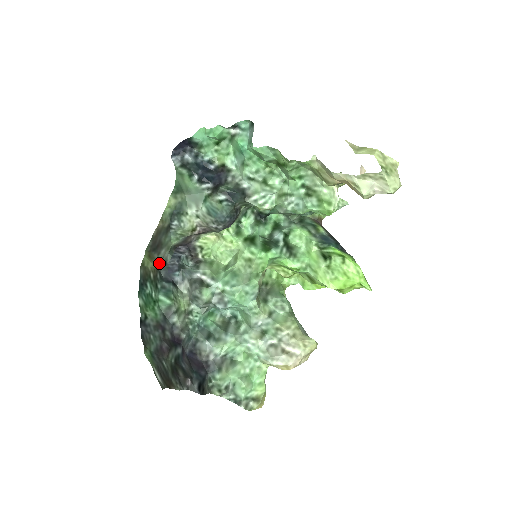
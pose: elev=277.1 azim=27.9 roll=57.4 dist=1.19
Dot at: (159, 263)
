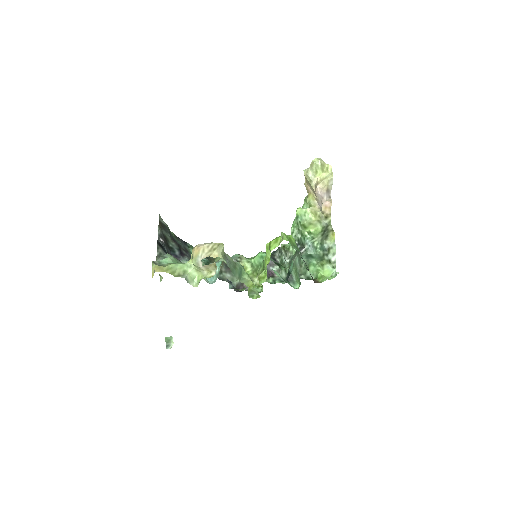
Dot at: (221, 273)
